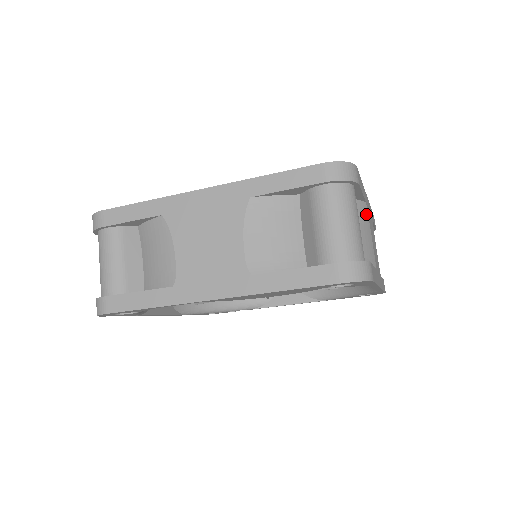
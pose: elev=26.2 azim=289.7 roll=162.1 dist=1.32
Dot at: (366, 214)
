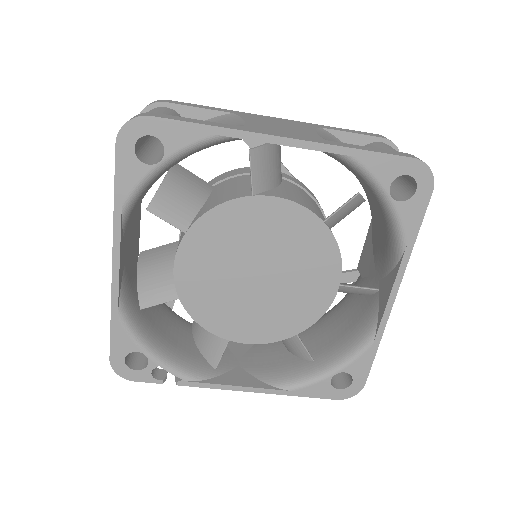
Dot at: occluded
